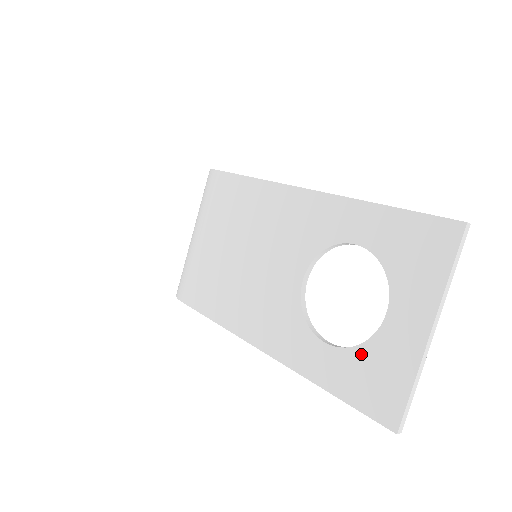
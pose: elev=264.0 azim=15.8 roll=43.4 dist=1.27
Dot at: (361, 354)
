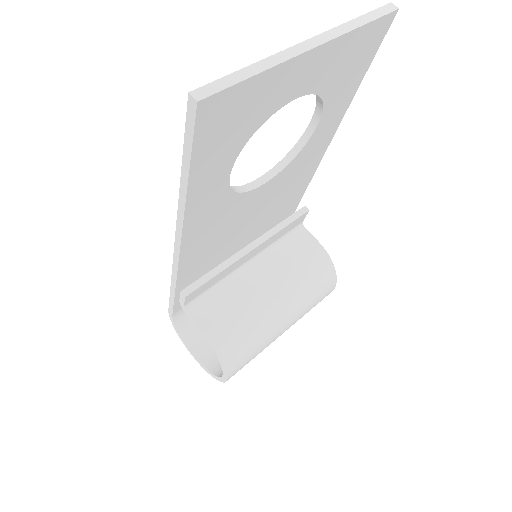
Dot at: occluded
